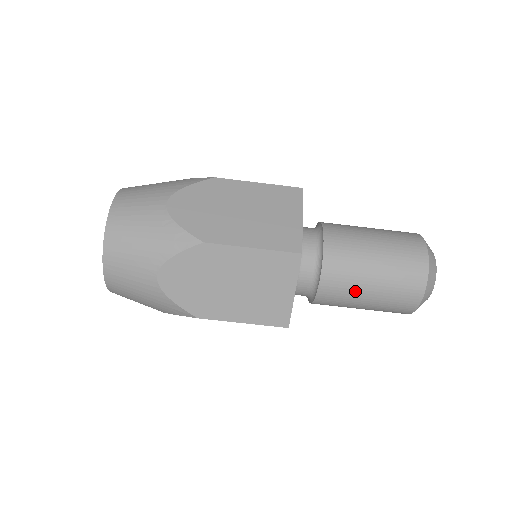
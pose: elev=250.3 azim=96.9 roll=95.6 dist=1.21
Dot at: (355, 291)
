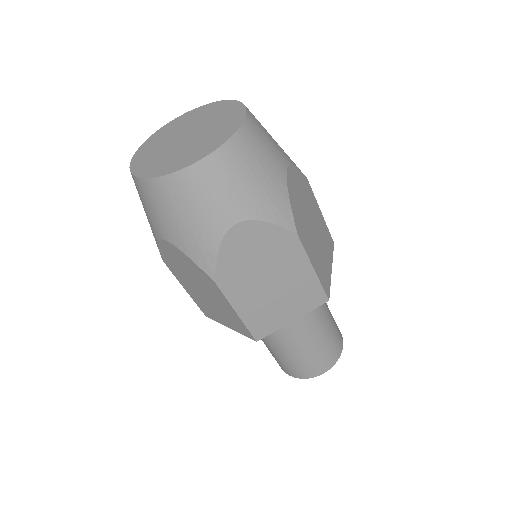
Dot at: (300, 343)
